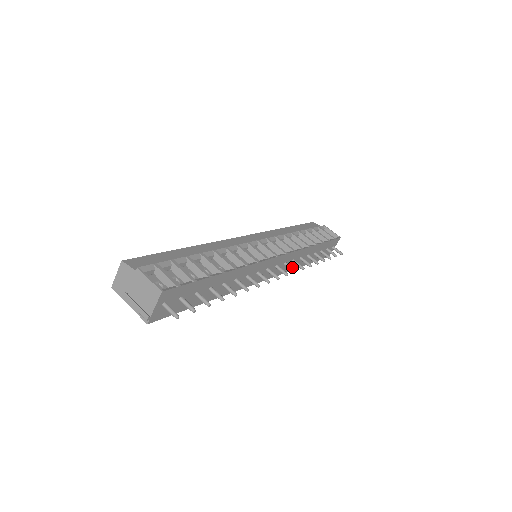
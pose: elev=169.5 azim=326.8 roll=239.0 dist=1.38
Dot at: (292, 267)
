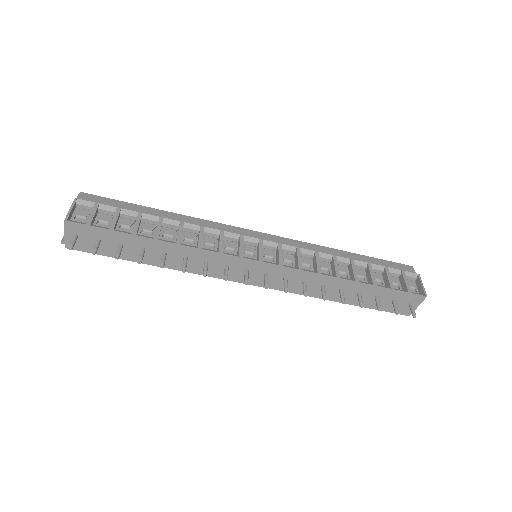
Dot at: (286, 285)
